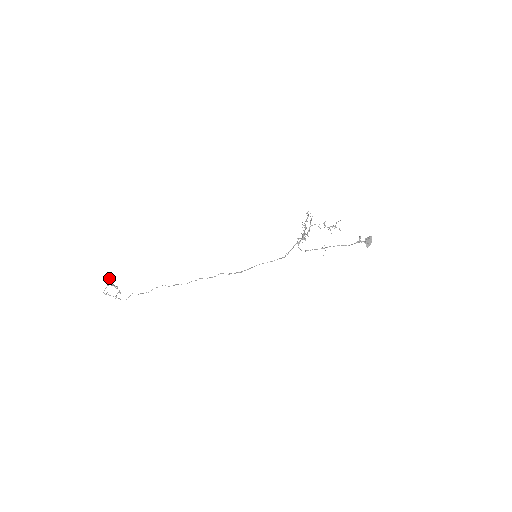
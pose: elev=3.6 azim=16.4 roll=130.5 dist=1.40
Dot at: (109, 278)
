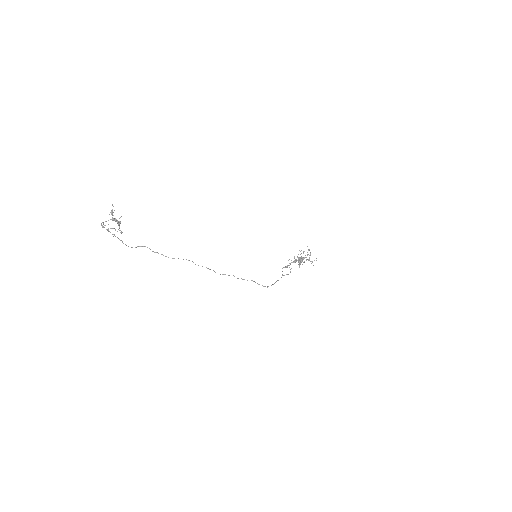
Dot at: occluded
